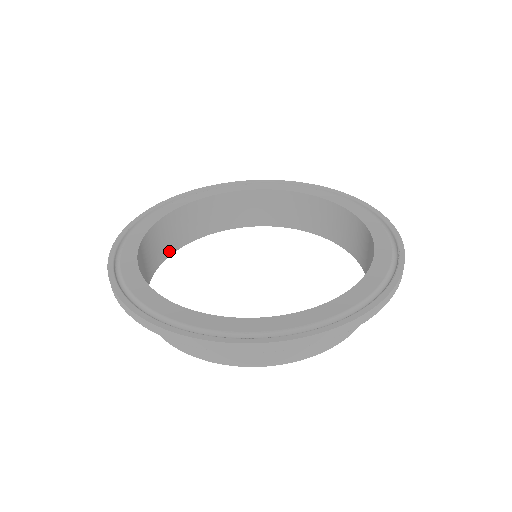
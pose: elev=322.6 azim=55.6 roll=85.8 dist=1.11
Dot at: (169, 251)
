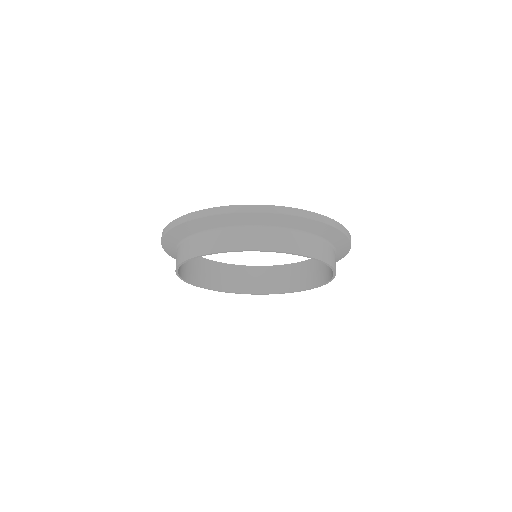
Dot at: (184, 276)
